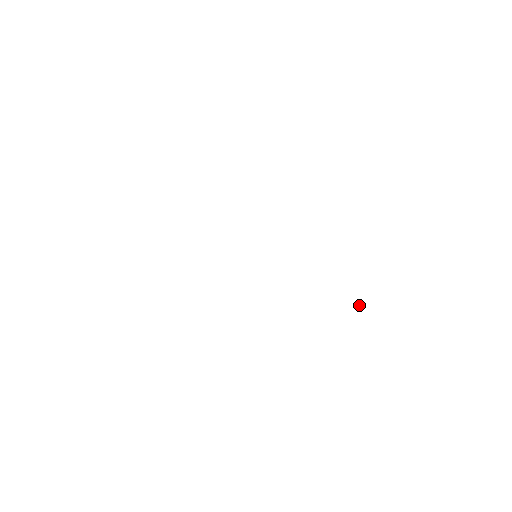
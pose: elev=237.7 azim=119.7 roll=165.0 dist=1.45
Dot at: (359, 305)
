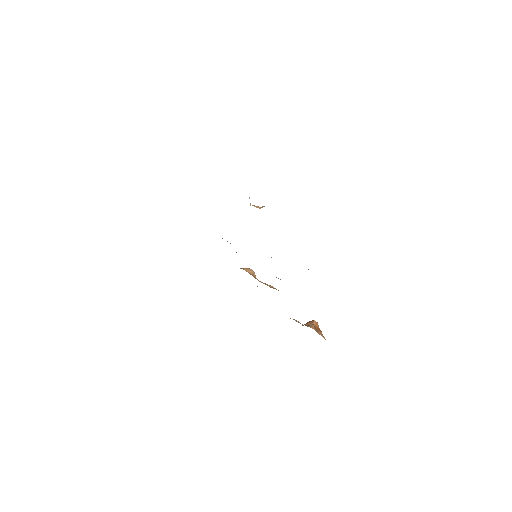
Dot at: (311, 325)
